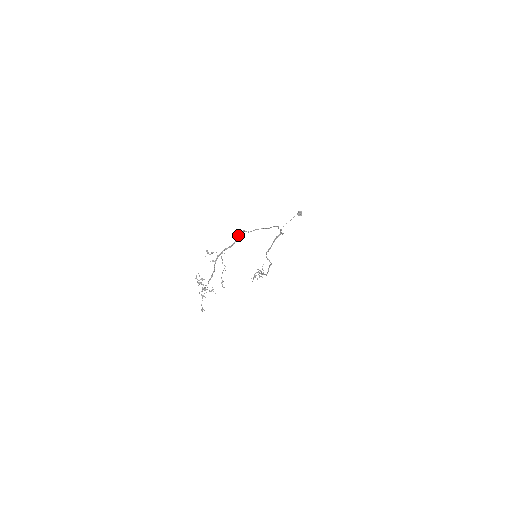
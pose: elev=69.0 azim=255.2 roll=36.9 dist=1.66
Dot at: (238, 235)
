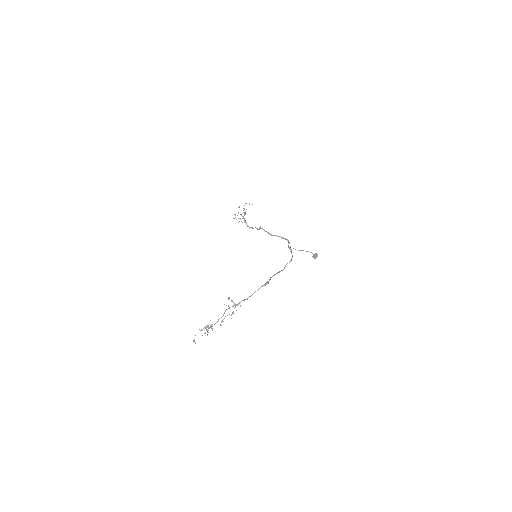
Dot at: occluded
